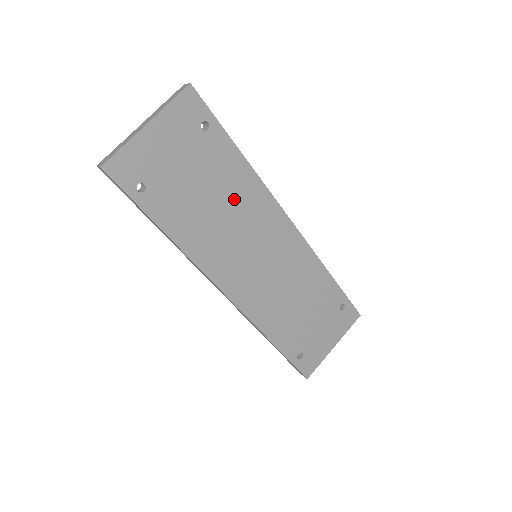
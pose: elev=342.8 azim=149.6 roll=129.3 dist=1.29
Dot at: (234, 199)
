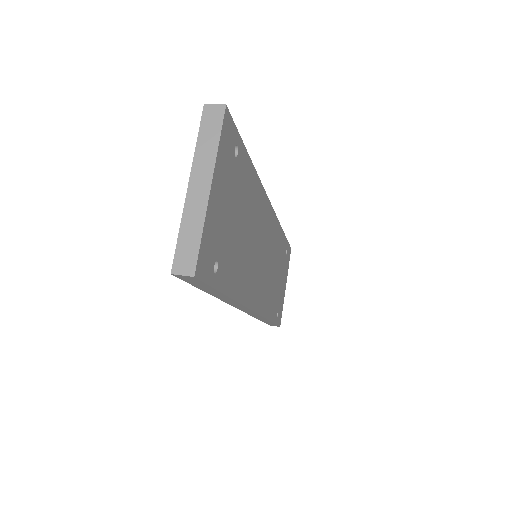
Dot at: (252, 215)
